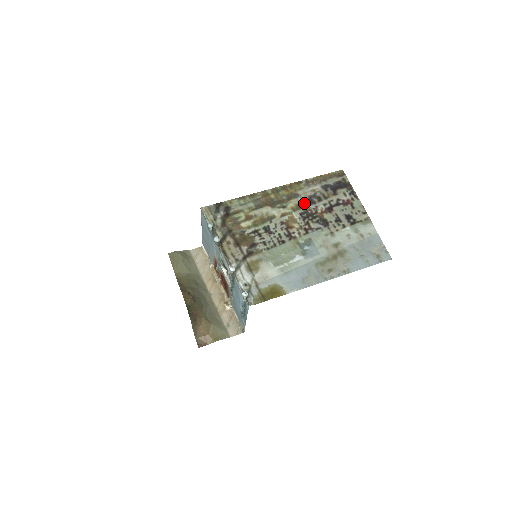
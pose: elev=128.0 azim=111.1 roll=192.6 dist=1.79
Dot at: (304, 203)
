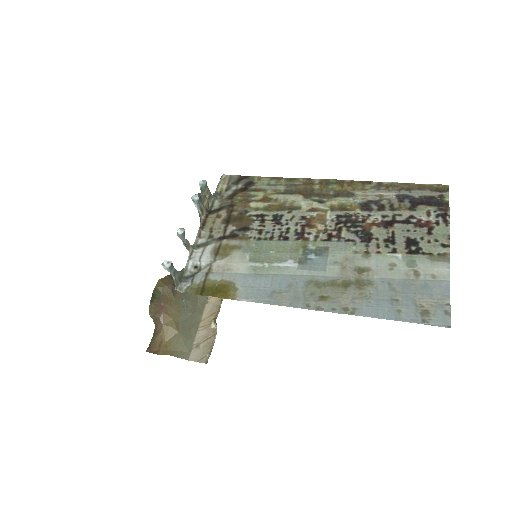
Dot at: (354, 206)
